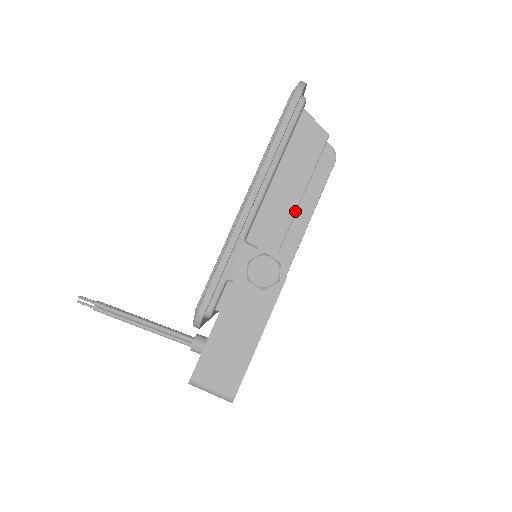
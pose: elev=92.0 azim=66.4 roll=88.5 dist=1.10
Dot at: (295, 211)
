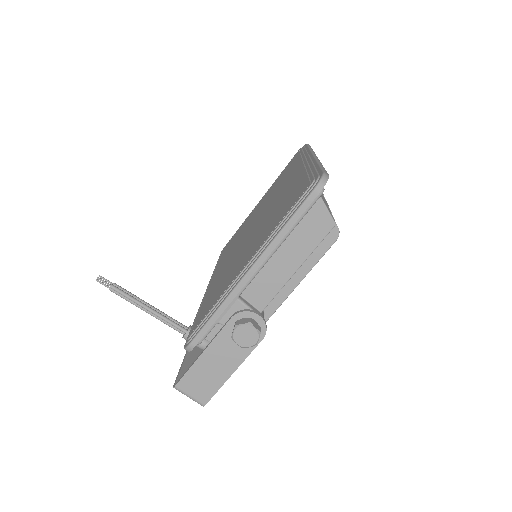
Dot at: (287, 281)
